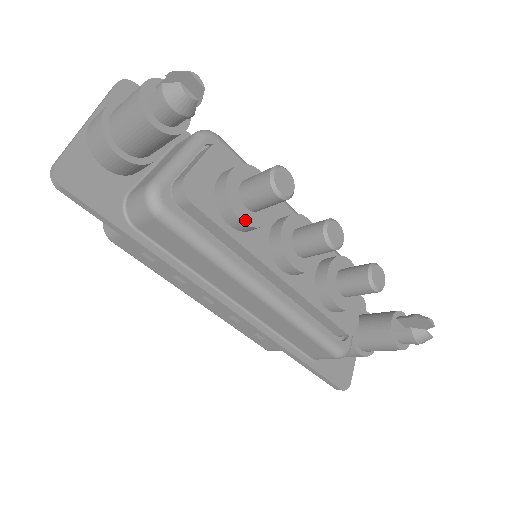
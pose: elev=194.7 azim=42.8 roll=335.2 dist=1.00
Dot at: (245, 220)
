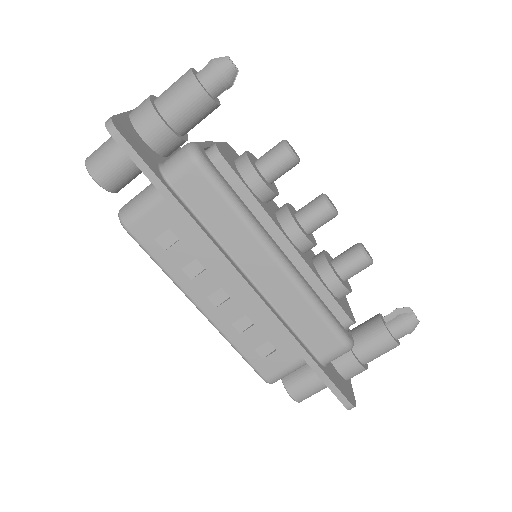
Dot at: (264, 181)
